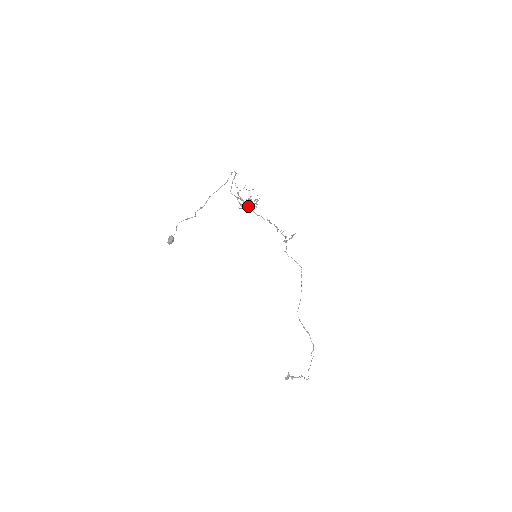
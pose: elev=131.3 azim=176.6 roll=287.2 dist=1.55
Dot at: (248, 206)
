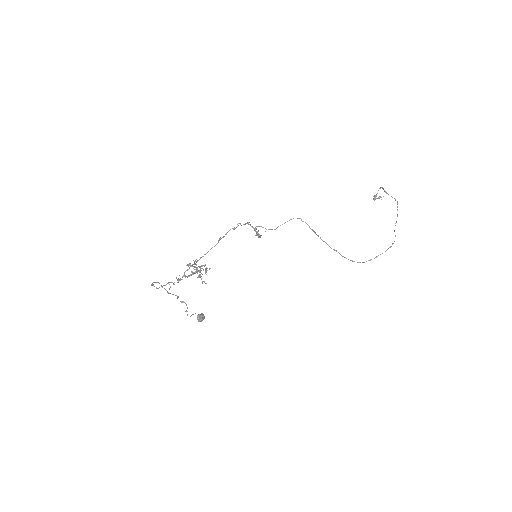
Dot at: occluded
